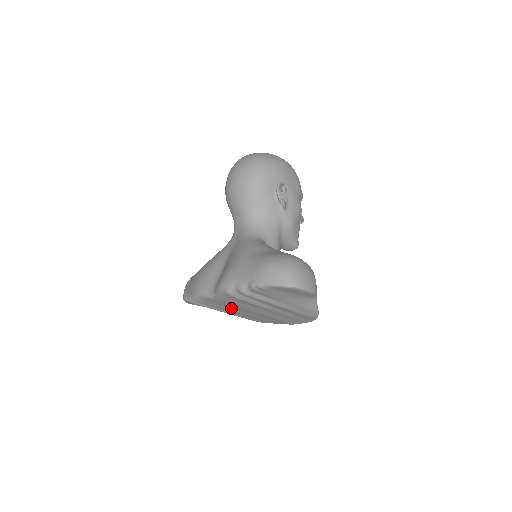
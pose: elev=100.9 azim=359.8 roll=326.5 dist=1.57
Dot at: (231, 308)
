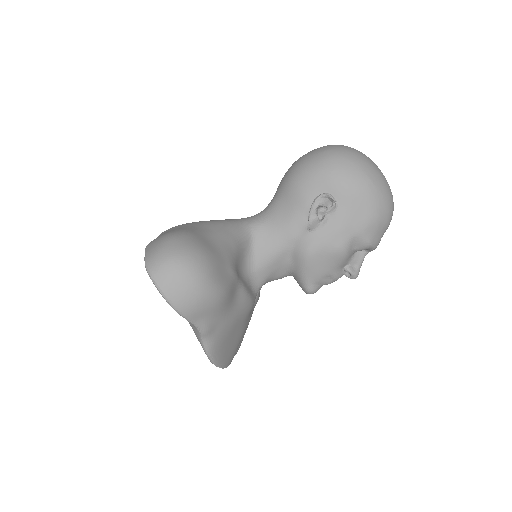
Dot at: occluded
